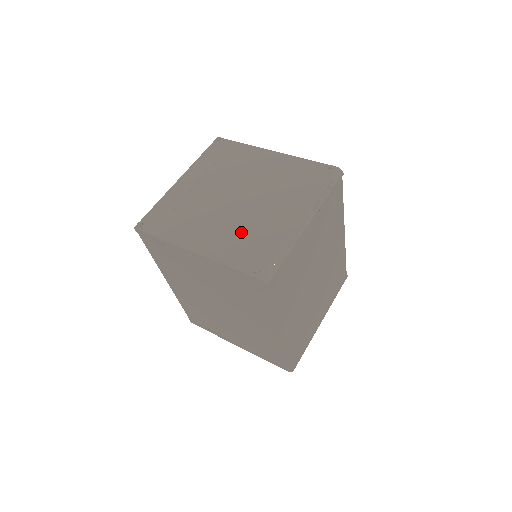
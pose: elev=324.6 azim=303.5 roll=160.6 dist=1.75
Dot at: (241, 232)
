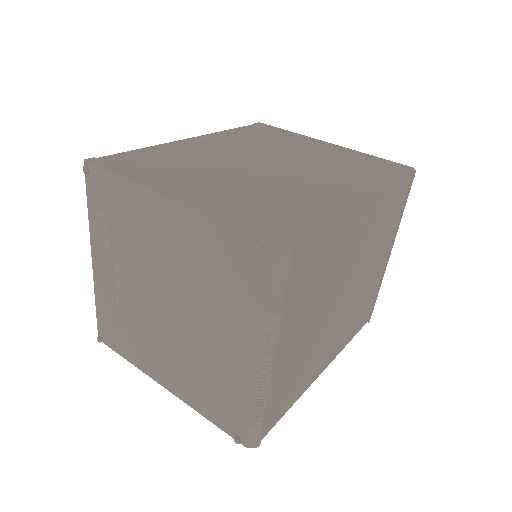
Dot at: (197, 370)
